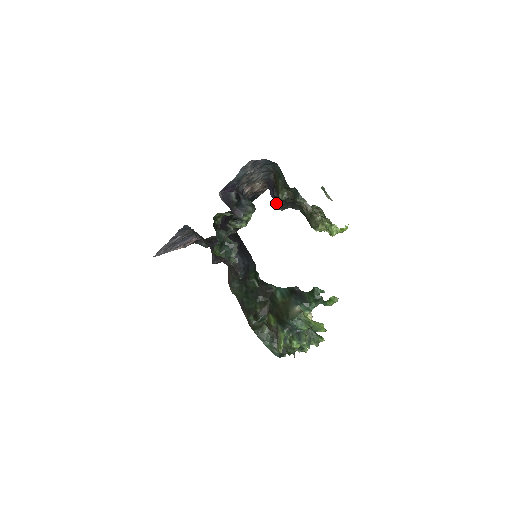
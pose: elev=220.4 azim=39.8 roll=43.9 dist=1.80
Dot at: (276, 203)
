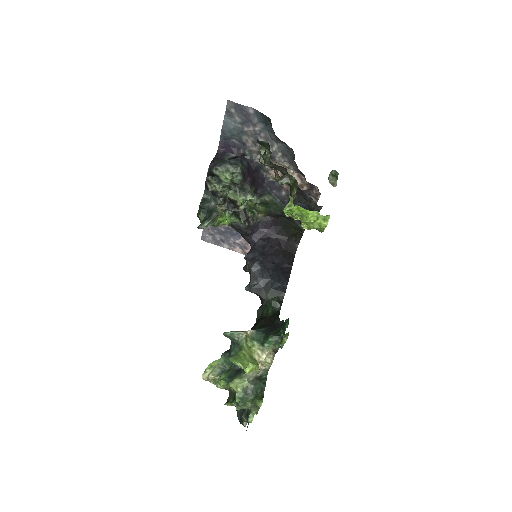
Dot at: occluded
